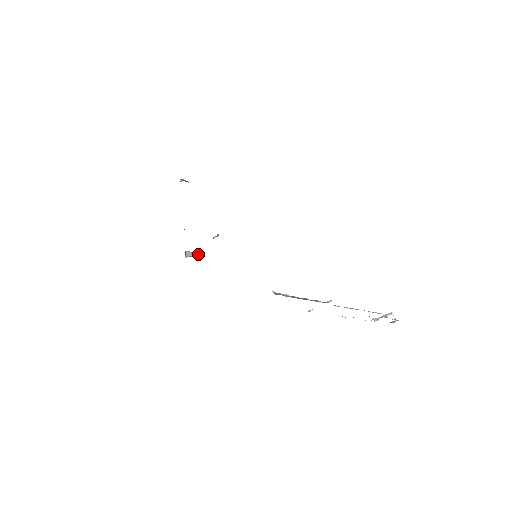
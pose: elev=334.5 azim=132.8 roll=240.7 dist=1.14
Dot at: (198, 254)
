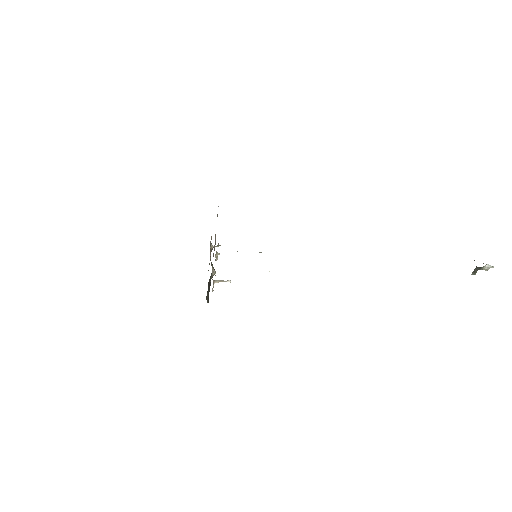
Dot at: (227, 280)
